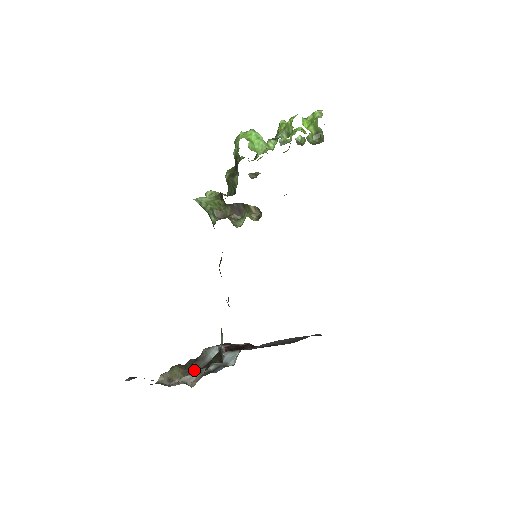
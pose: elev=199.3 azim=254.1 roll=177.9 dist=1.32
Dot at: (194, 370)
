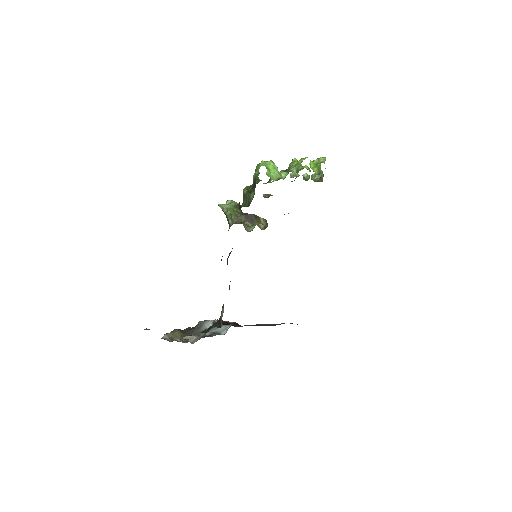
Dot at: occluded
